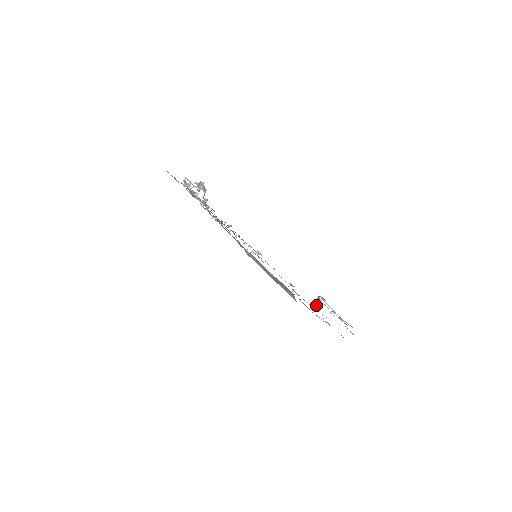
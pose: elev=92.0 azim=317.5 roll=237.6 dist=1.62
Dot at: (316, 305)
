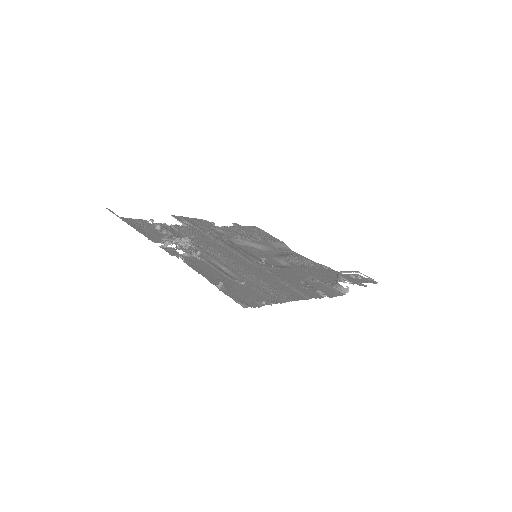
Dot at: (342, 288)
